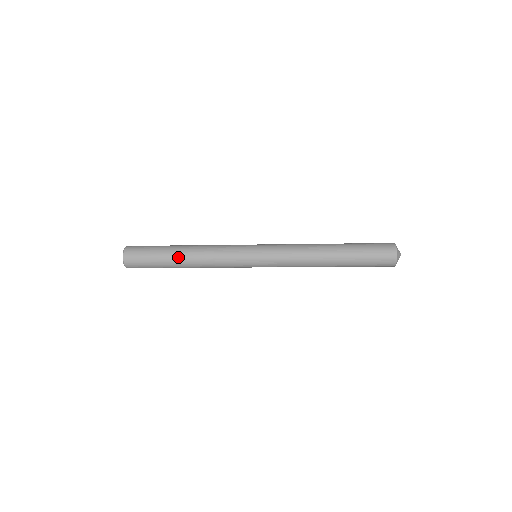
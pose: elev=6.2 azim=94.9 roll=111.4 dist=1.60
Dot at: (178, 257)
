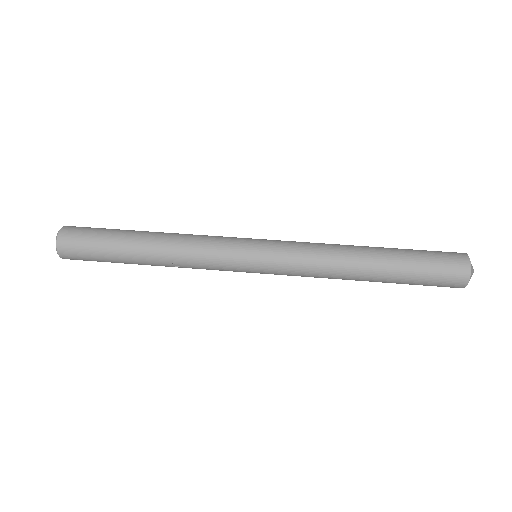
Dot at: (139, 260)
